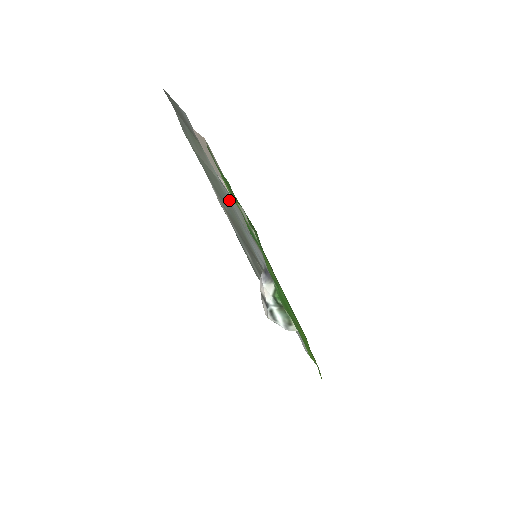
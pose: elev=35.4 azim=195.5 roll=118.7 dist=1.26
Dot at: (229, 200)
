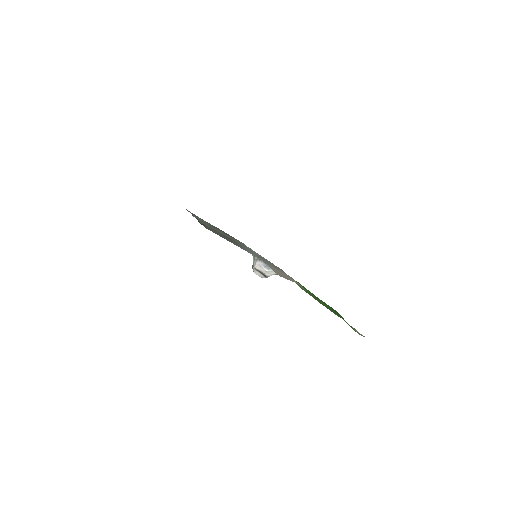
Dot at: occluded
